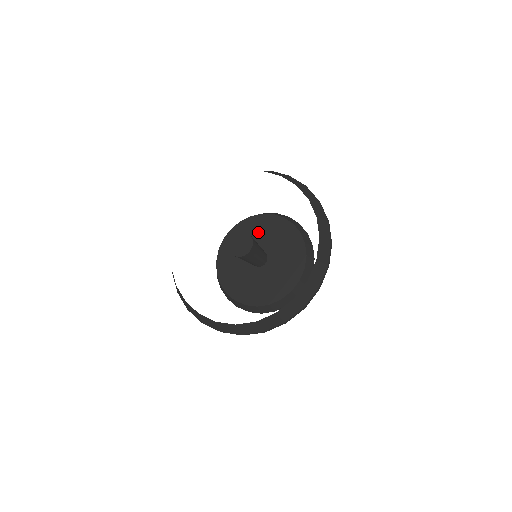
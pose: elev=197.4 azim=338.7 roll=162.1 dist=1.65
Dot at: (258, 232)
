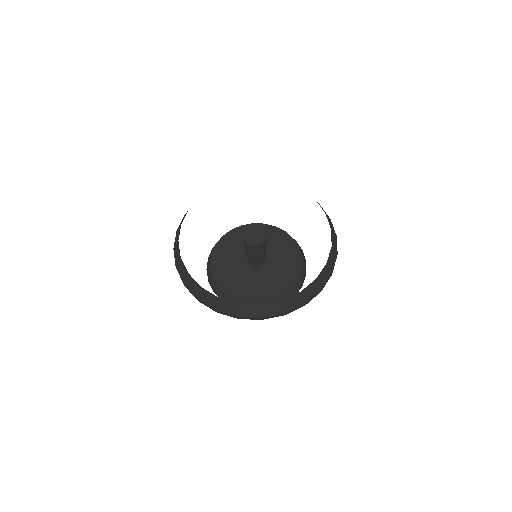
Dot at: (272, 242)
